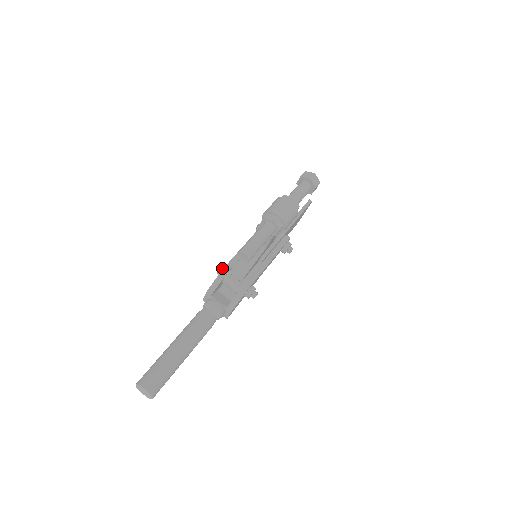
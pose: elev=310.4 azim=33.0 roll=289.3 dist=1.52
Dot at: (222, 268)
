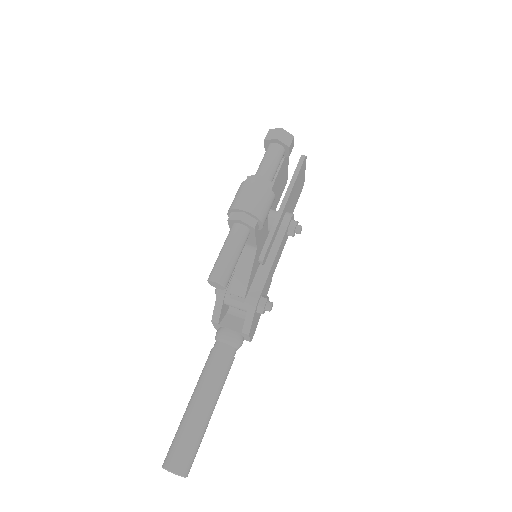
Dot at: (218, 289)
